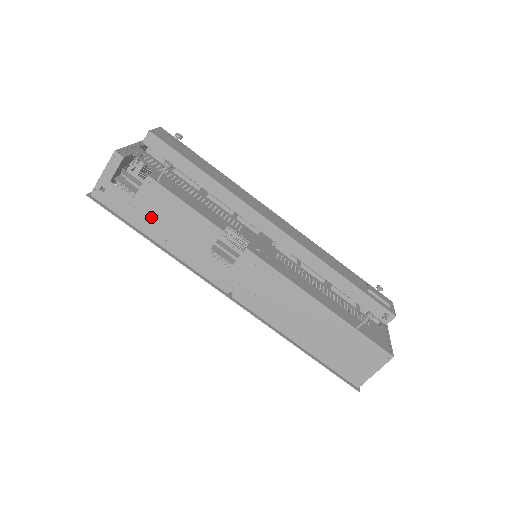
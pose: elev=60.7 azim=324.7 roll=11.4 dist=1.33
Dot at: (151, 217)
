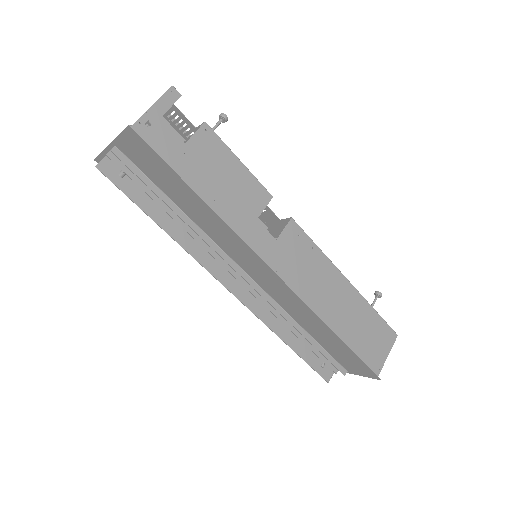
Dot at: (202, 169)
